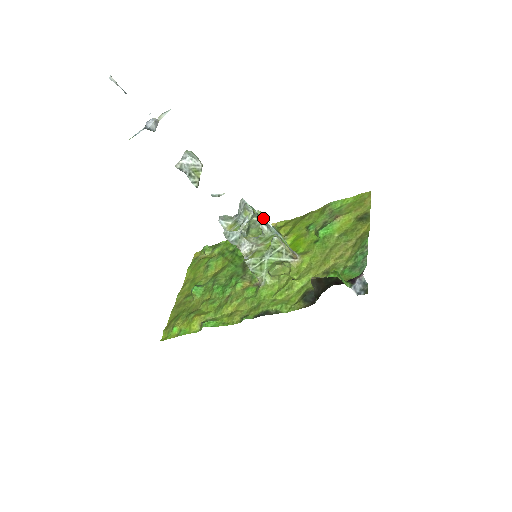
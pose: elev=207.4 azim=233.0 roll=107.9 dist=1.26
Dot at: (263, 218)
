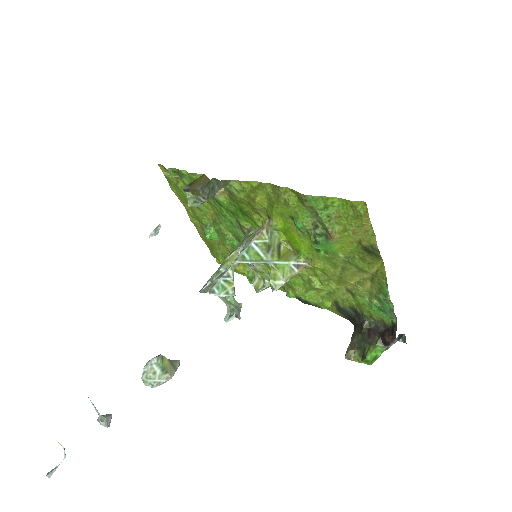
Dot at: occluded
